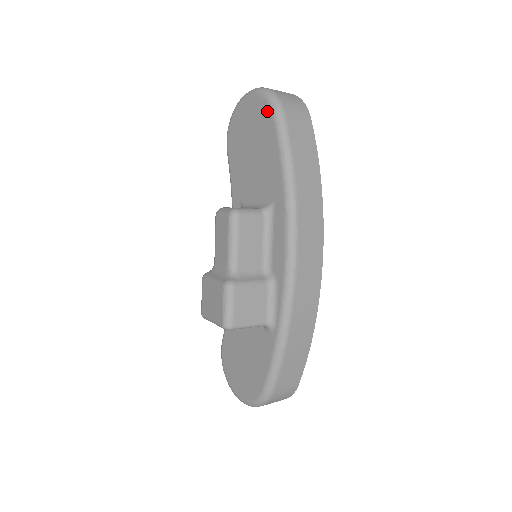
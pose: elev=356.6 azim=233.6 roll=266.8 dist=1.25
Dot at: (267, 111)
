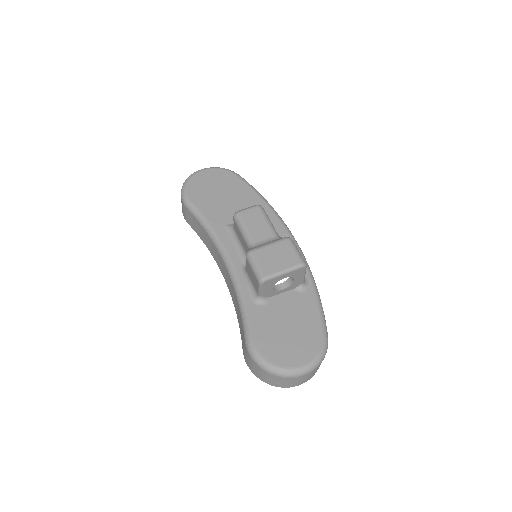
Dot at: (229, 174)
